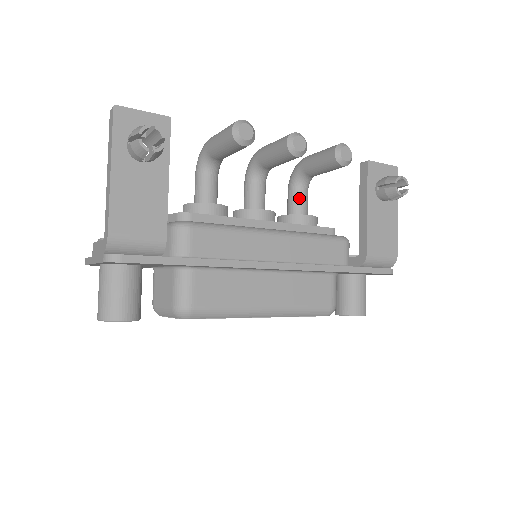
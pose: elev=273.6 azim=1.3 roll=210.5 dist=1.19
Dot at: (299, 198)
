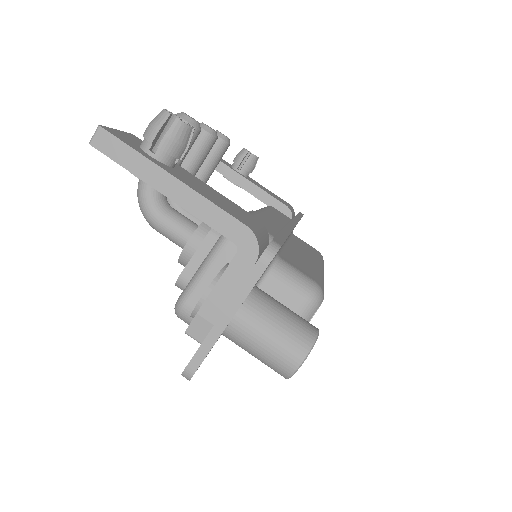
Dot at: occluded
